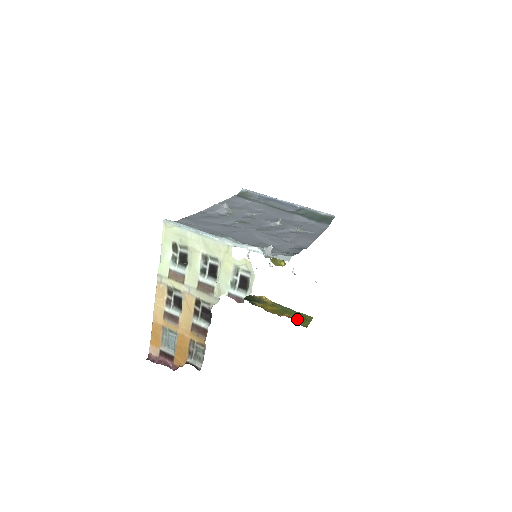
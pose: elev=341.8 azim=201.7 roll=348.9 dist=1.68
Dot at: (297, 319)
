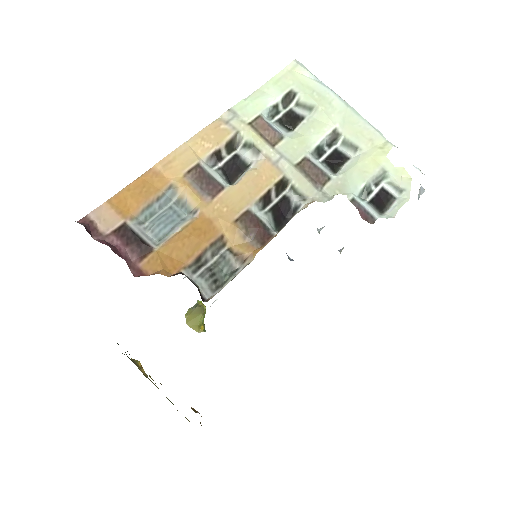
Dot at: (197, 411)
